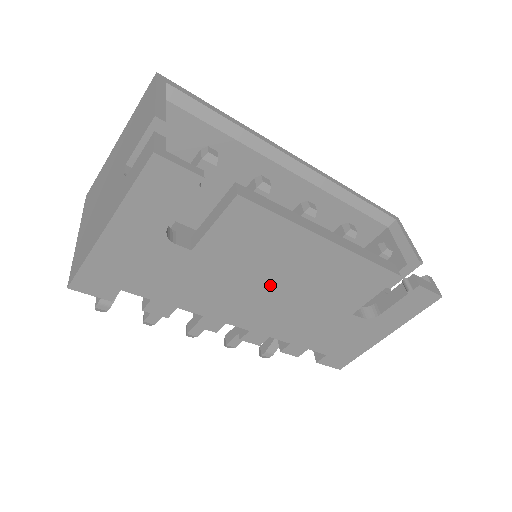
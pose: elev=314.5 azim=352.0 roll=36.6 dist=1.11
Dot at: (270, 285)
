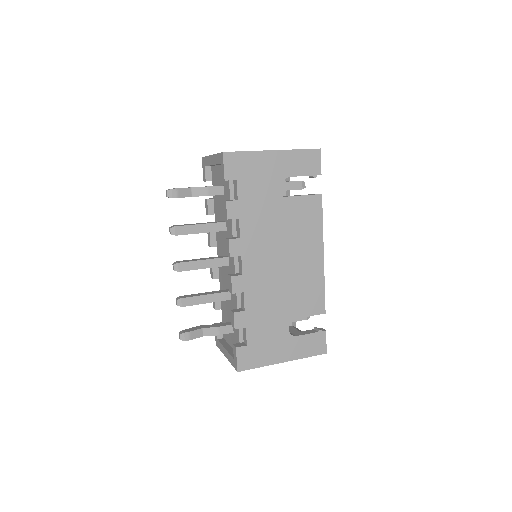
Dot at: (283, 254)
